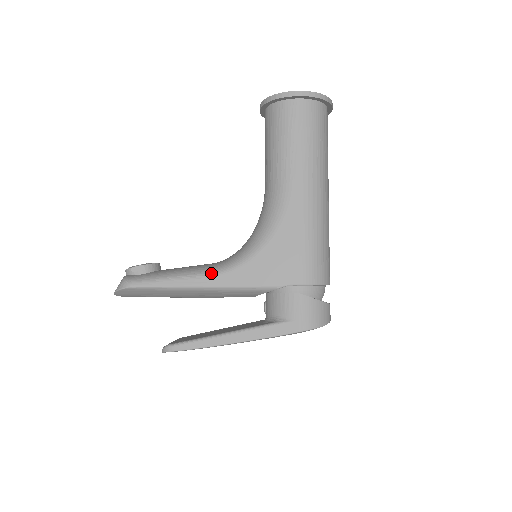
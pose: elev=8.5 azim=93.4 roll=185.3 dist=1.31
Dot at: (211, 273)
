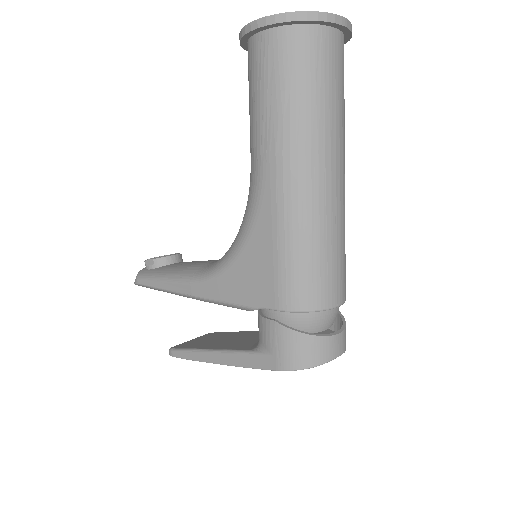
Dot at: (192, 280)
